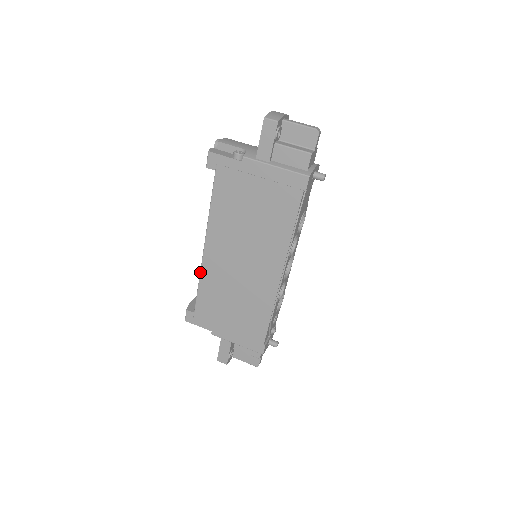
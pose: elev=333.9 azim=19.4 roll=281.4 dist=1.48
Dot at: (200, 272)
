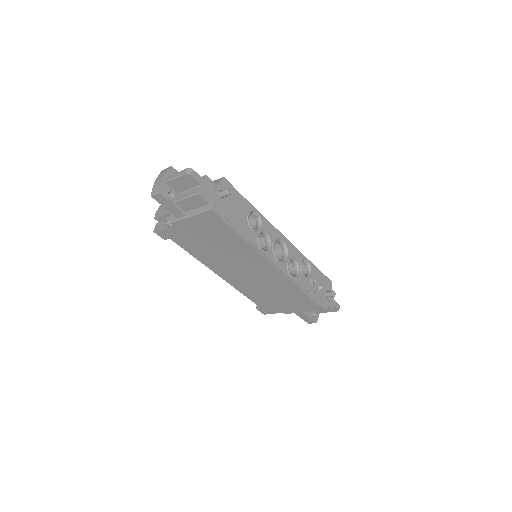
Dot at: occluded
